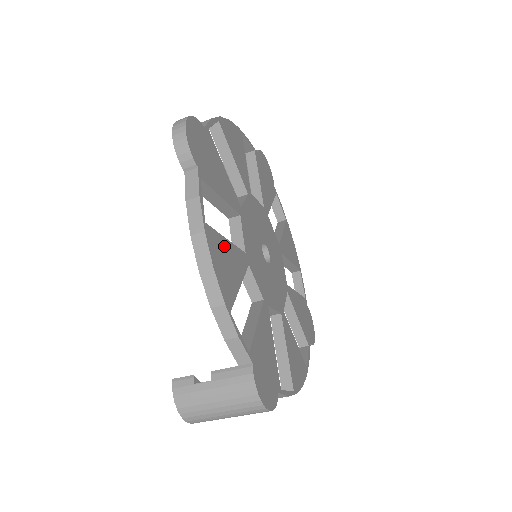
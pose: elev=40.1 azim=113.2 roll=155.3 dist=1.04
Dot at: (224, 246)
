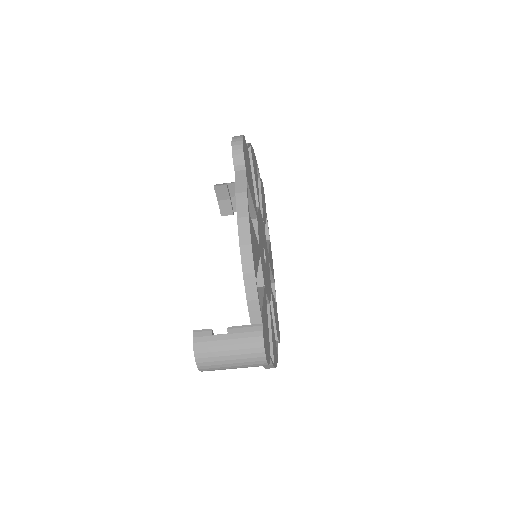
Dot at: (254, 233)
